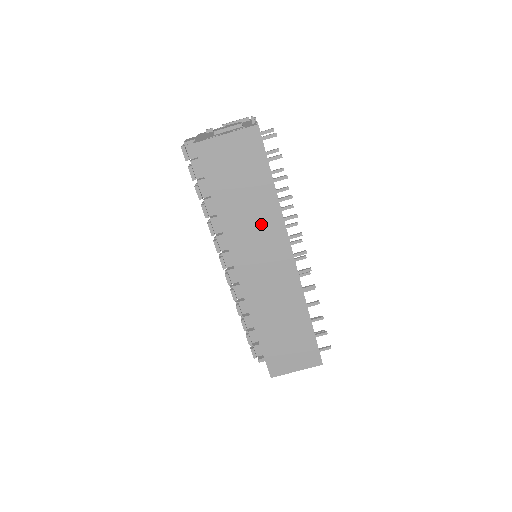
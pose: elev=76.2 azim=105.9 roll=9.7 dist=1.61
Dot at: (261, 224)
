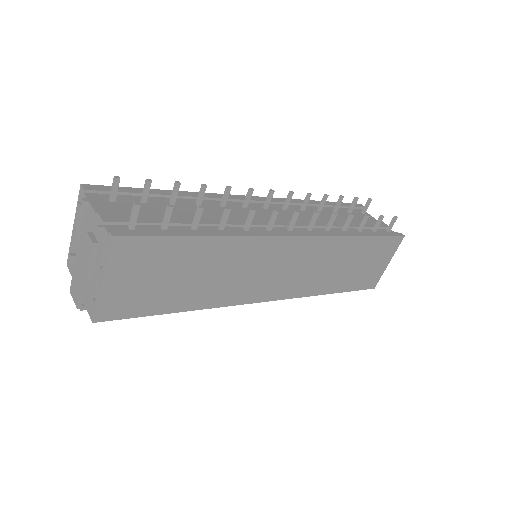
Dot at: (237, 264)
